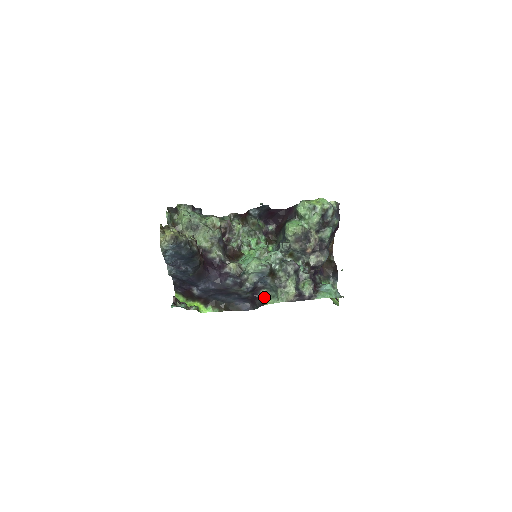
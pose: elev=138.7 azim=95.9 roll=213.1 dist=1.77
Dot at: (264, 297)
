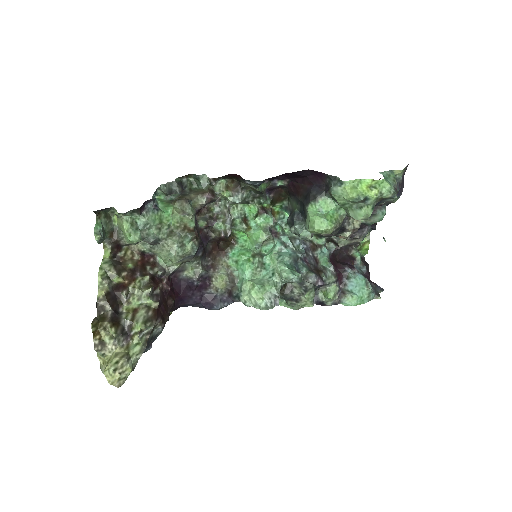
Dot at: occluded
